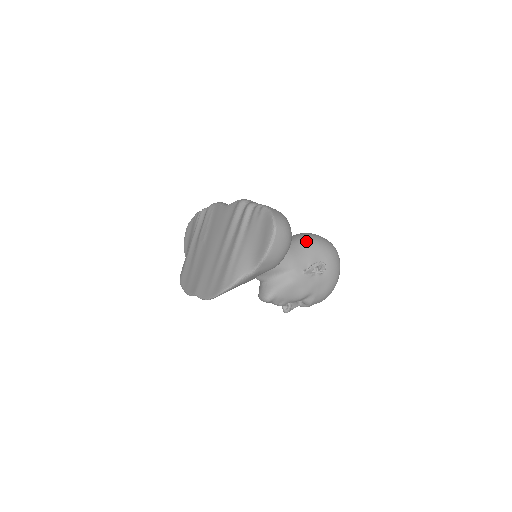
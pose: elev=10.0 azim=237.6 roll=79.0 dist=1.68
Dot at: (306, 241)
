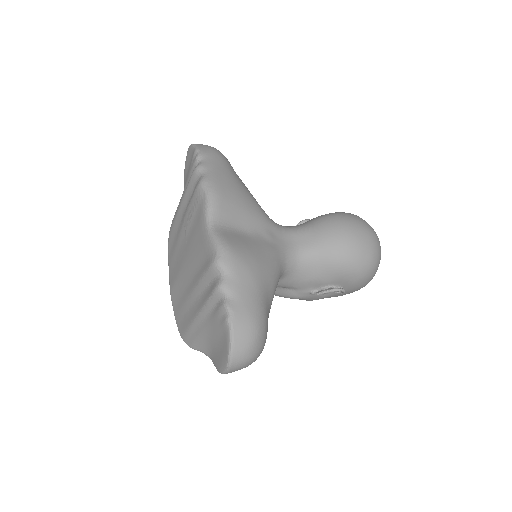
Dot at: (329, 259)
